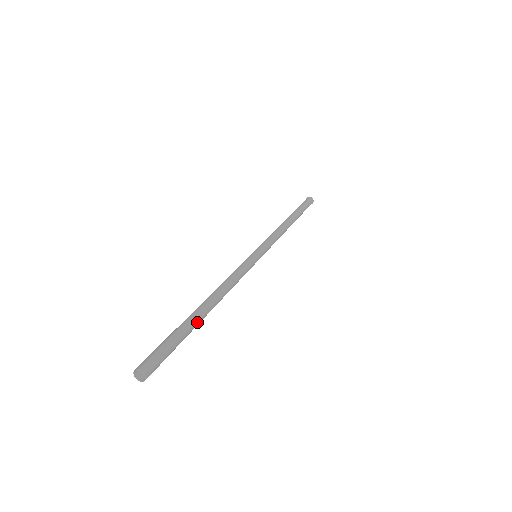
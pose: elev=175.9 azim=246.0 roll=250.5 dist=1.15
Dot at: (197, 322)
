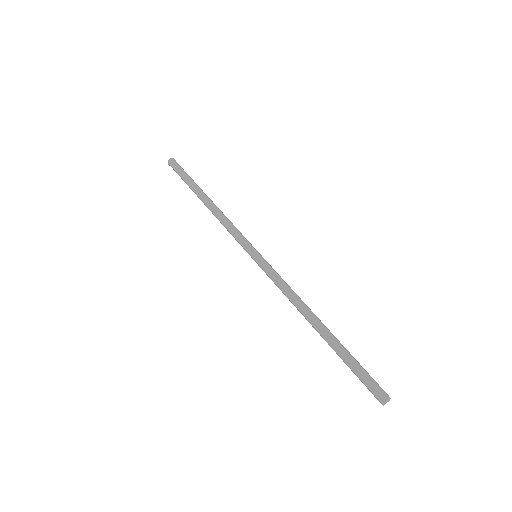
Dot at: (338, 341)
